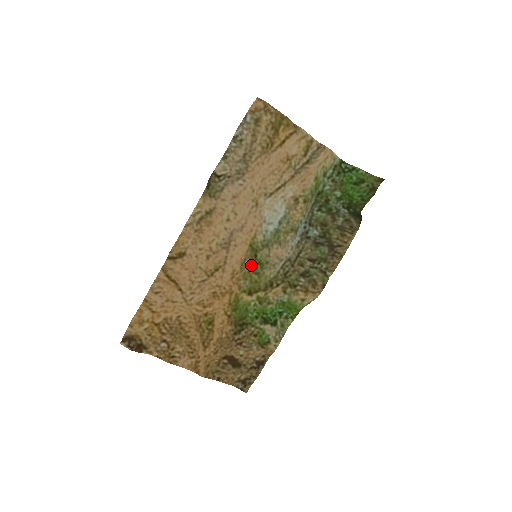
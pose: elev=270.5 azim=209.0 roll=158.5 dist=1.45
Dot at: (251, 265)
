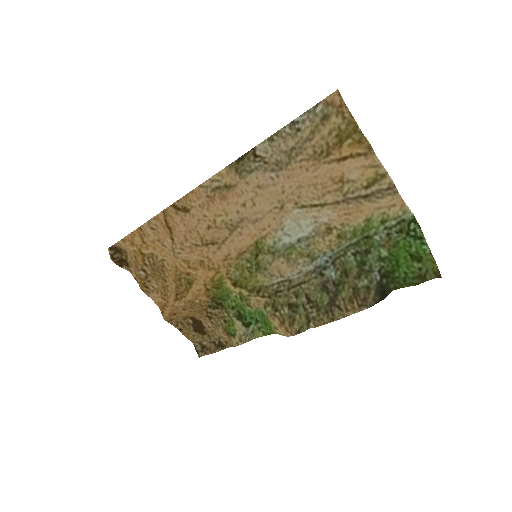
Dot at: (248, 261)
